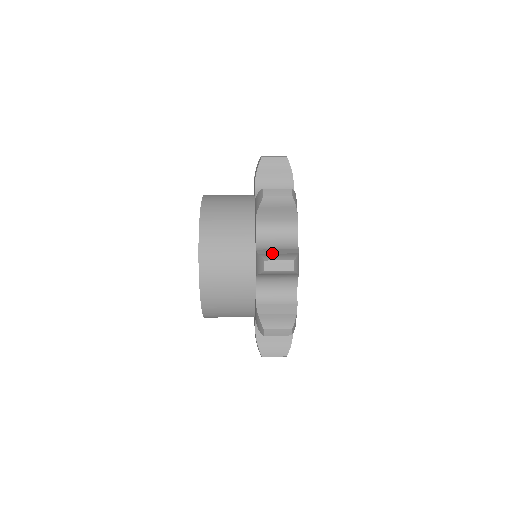
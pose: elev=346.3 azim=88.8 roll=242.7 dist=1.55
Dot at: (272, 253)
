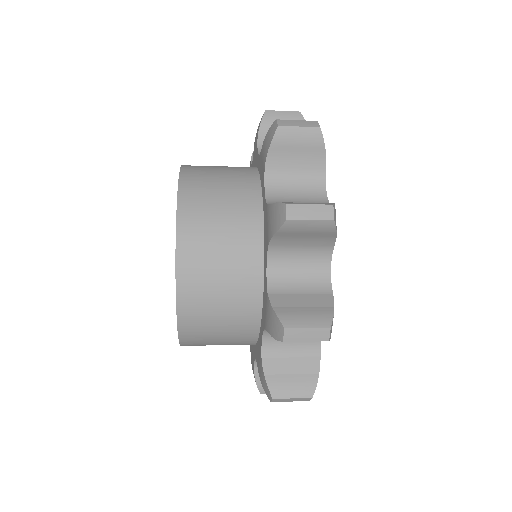
Dot at: occluded
